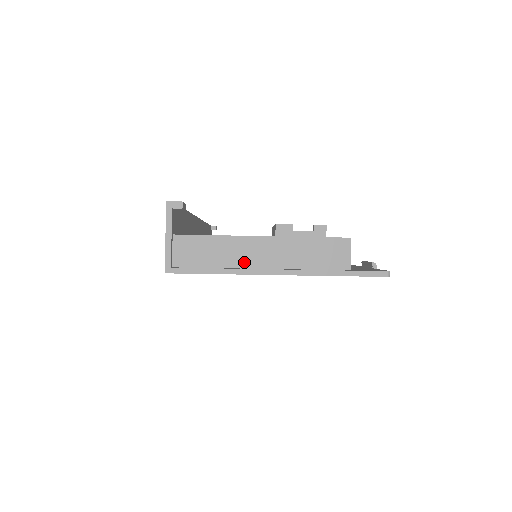
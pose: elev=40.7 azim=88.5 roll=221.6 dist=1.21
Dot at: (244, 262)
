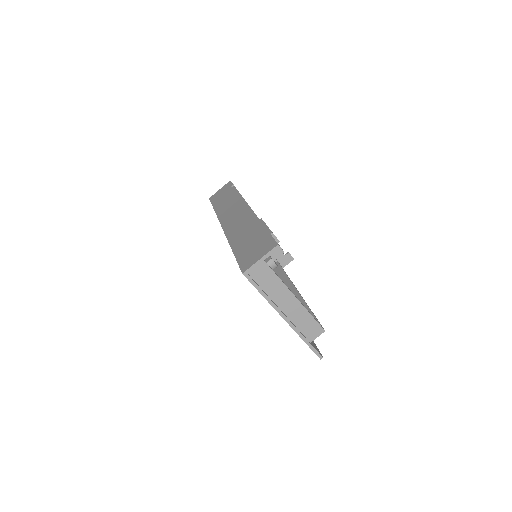
Dot at: (277, 300)
